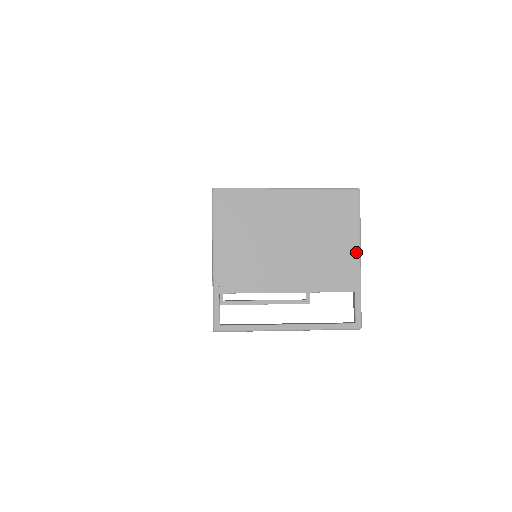
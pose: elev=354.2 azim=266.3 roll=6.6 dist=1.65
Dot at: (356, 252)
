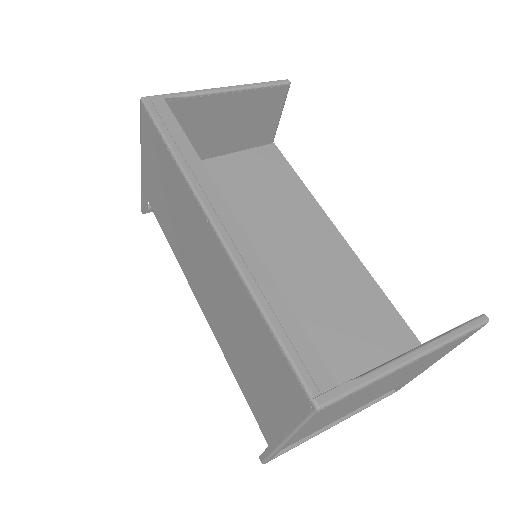
Dot at: occluded
